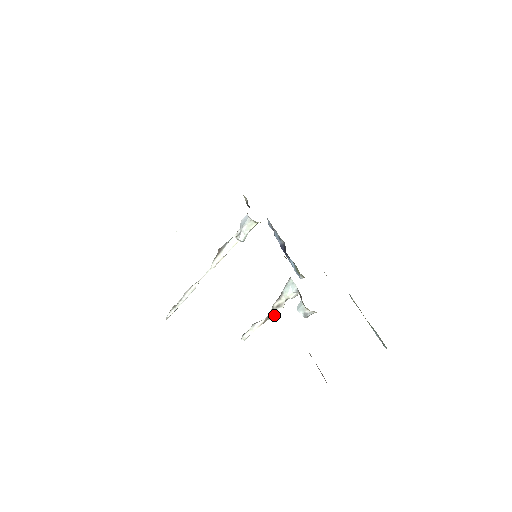
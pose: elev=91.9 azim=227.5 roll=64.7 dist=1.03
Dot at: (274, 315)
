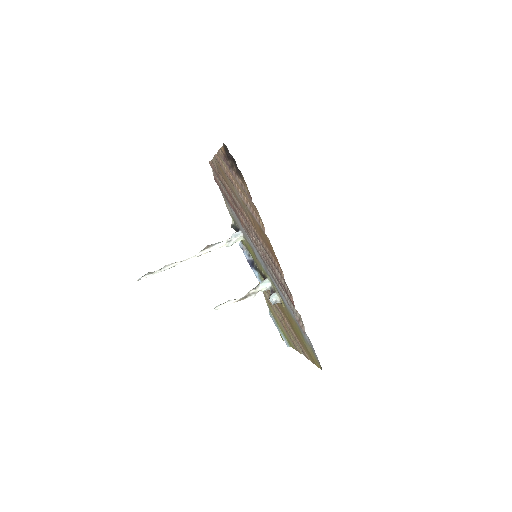
Dot at: (249, 298)
